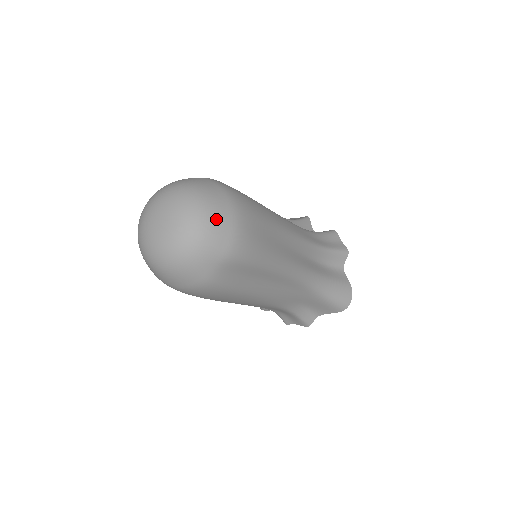
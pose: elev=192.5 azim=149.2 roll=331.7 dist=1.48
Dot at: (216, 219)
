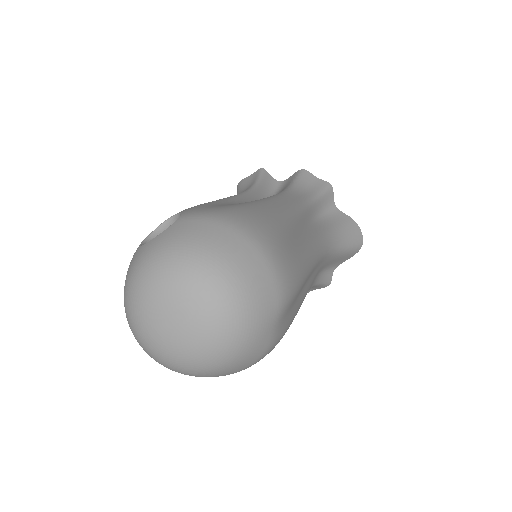
Dot at: (247, 273)
